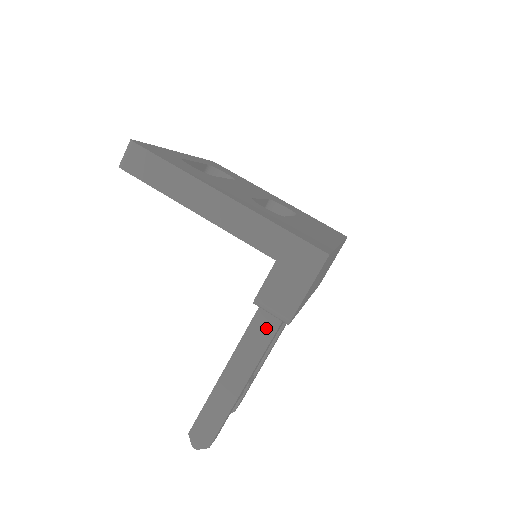
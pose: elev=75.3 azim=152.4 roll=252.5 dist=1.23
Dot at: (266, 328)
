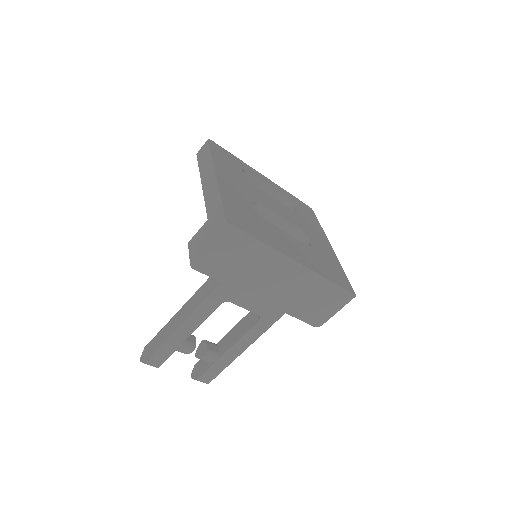
Dot at: (208, 289)
